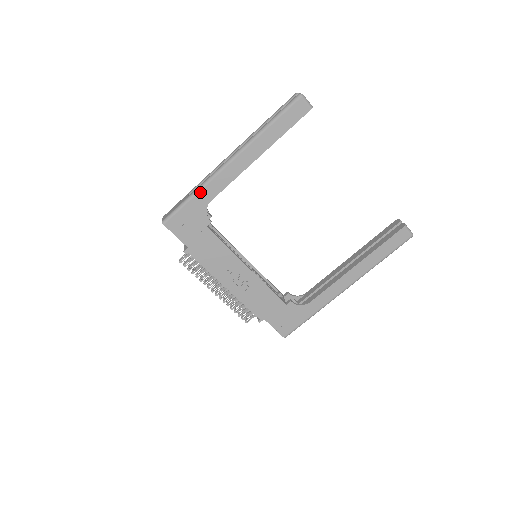
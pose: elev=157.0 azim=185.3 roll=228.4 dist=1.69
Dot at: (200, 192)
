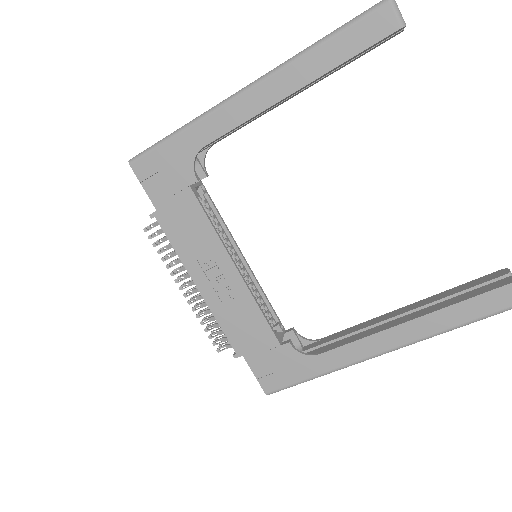
Dot at: (191, 128)
